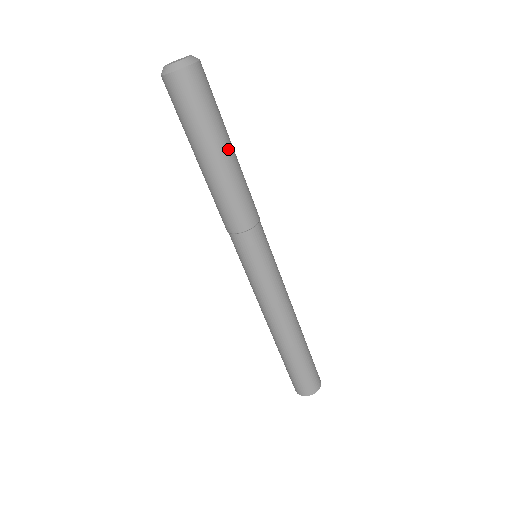
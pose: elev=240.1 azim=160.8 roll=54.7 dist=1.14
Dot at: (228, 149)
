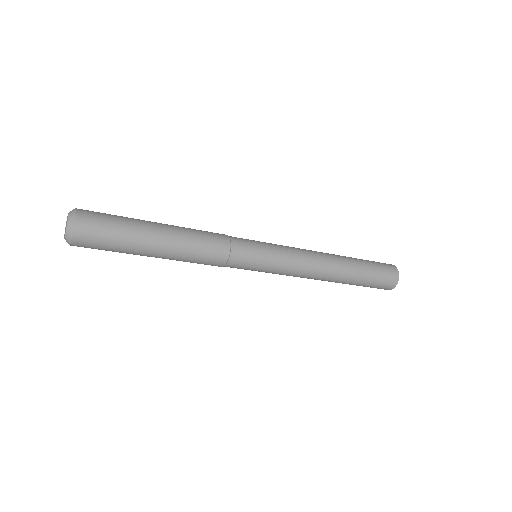
Dot at: (156, 240)
